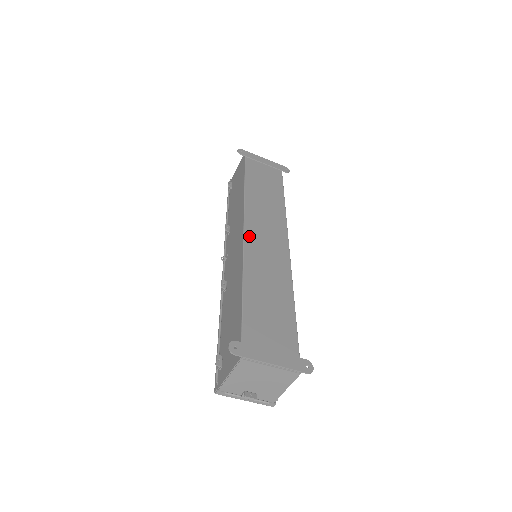
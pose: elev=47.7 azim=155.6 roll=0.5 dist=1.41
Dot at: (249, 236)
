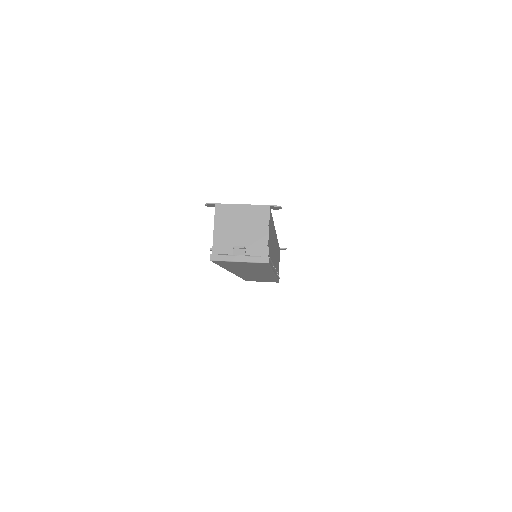
Dot at: occluded
